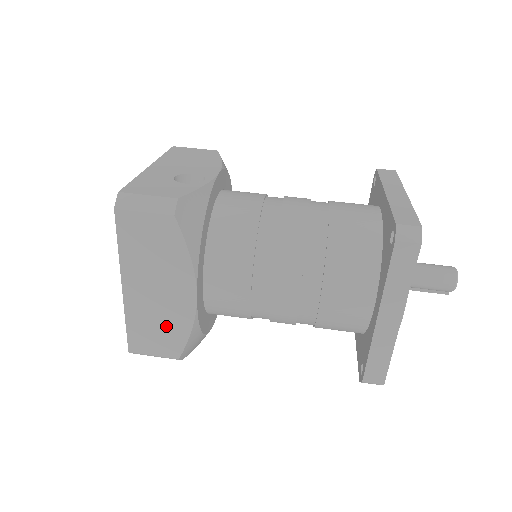
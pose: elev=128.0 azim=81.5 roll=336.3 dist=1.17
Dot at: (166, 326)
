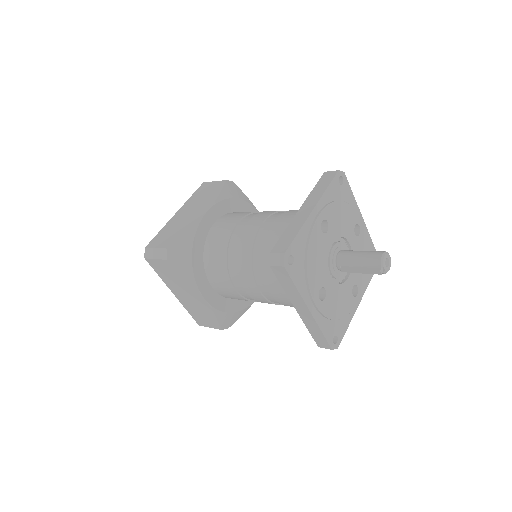
Dot at: (178, 230)
